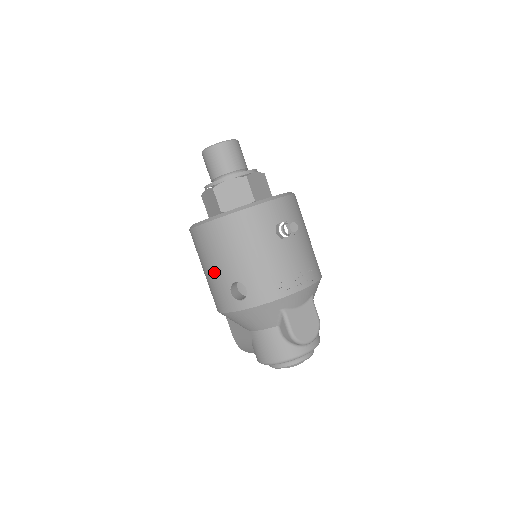
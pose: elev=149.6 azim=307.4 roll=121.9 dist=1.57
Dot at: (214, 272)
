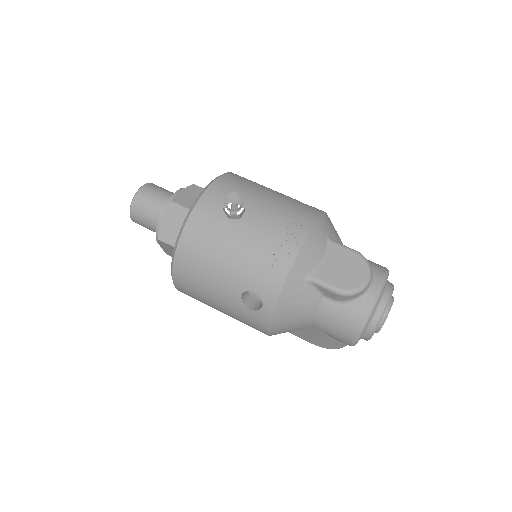
Dot at: (222, 306)
